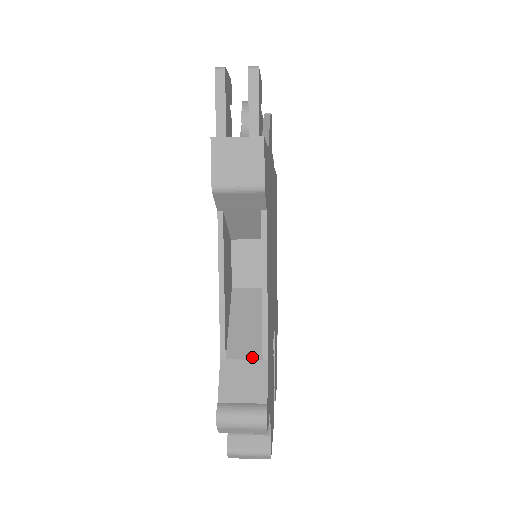
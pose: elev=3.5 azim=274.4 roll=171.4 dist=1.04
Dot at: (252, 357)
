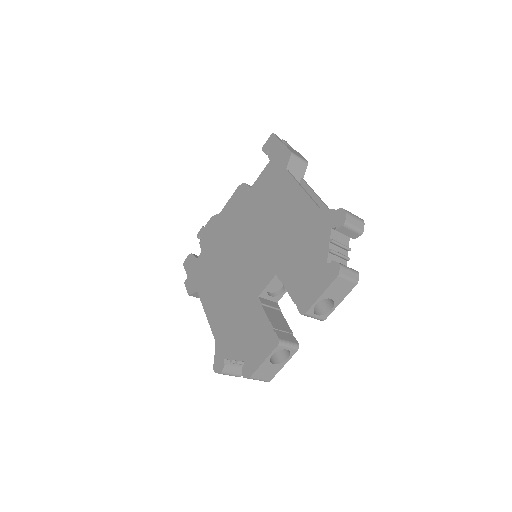
Dot at: occluded
